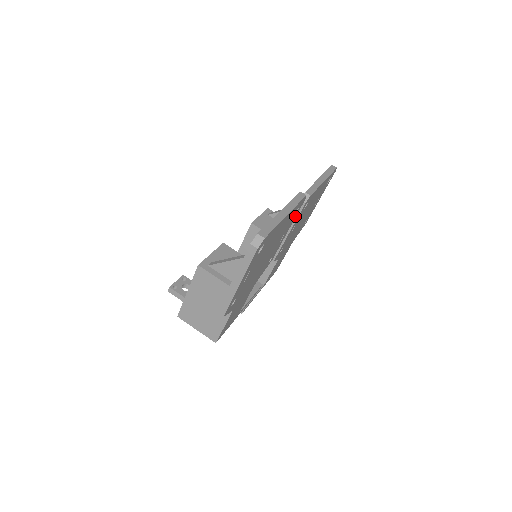
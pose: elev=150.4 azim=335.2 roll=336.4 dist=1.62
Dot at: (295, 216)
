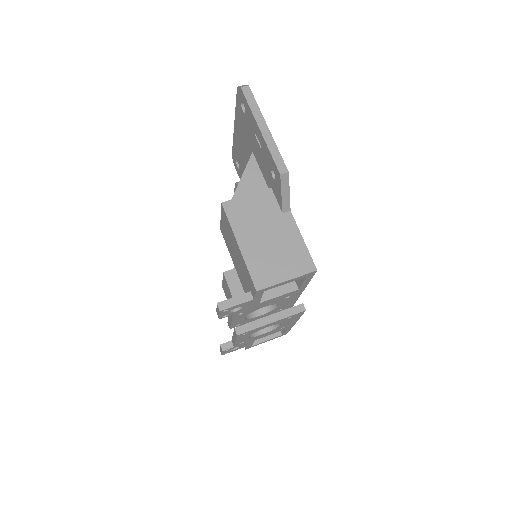
Dot at: occluded
